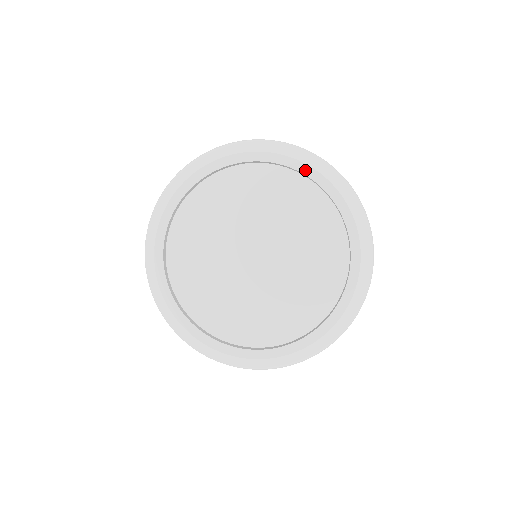
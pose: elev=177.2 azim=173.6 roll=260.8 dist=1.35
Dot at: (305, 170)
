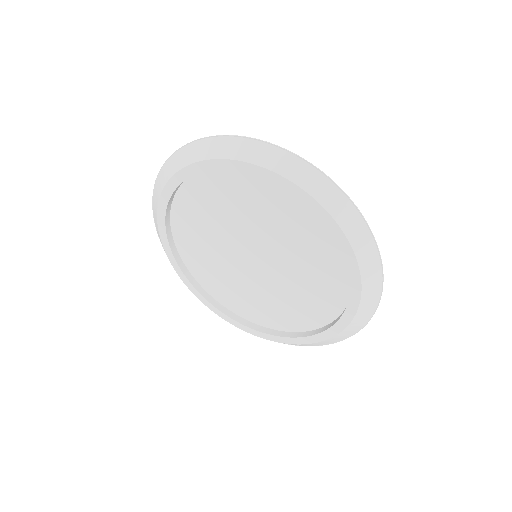
Dot at: (348, 255)
